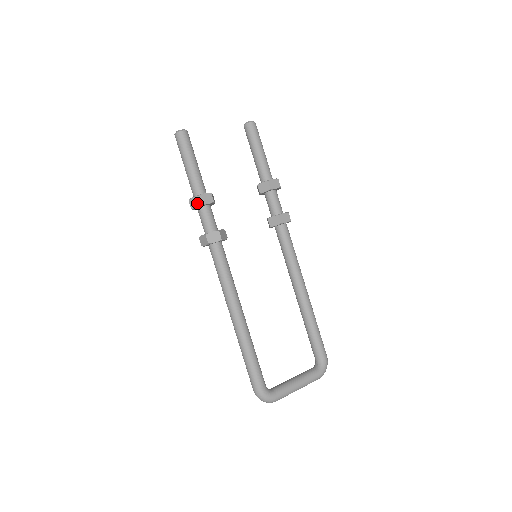
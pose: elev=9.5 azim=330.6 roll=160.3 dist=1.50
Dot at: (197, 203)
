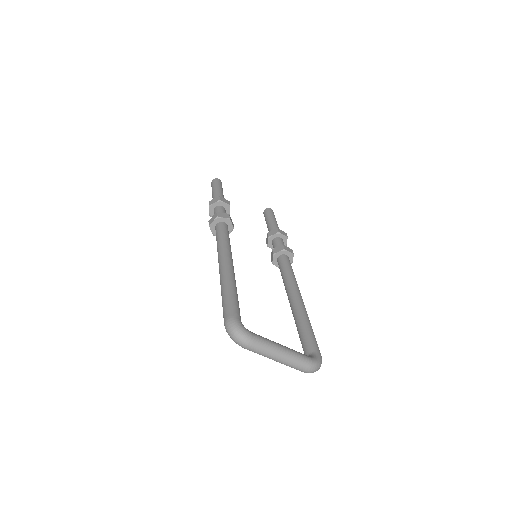
Dot at: (216, 200)
